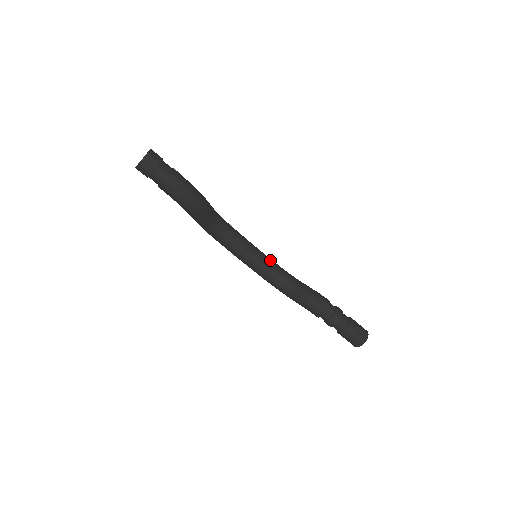
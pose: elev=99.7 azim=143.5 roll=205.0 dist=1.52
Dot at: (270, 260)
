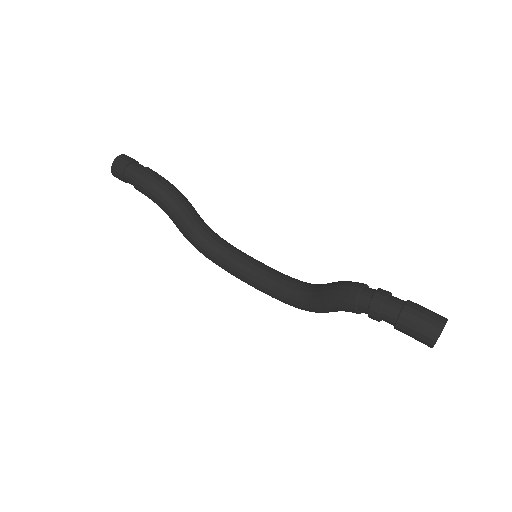
Dot at: (282, 273)
